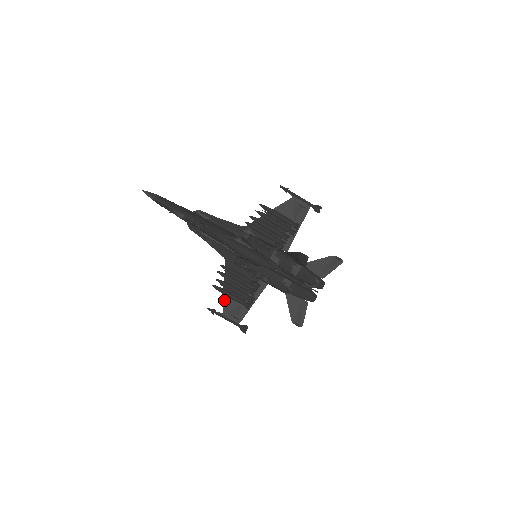
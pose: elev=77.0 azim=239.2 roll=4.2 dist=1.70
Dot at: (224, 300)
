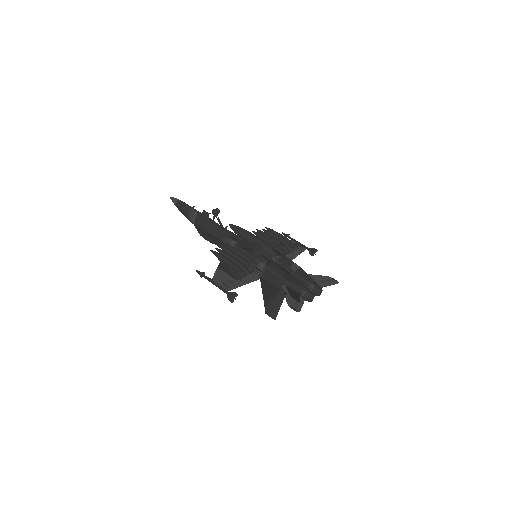
Dot at: (216, 271)
